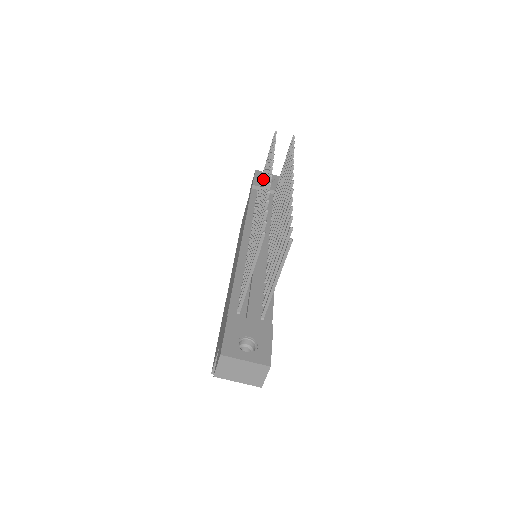
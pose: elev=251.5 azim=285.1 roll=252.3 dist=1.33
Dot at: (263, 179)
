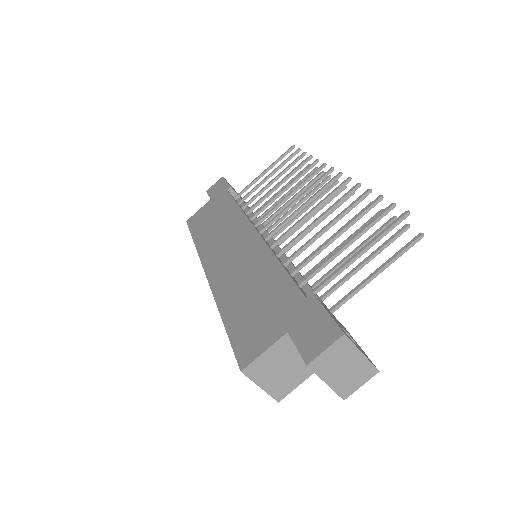
Dot at: (280, 181)
